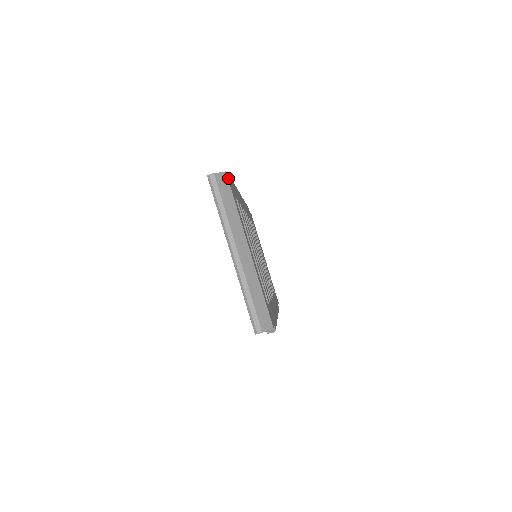
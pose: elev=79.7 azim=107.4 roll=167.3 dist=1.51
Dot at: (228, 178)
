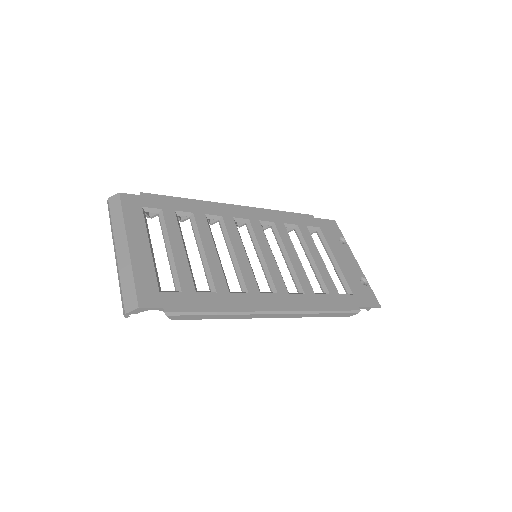
Dot at: (127, 196)
